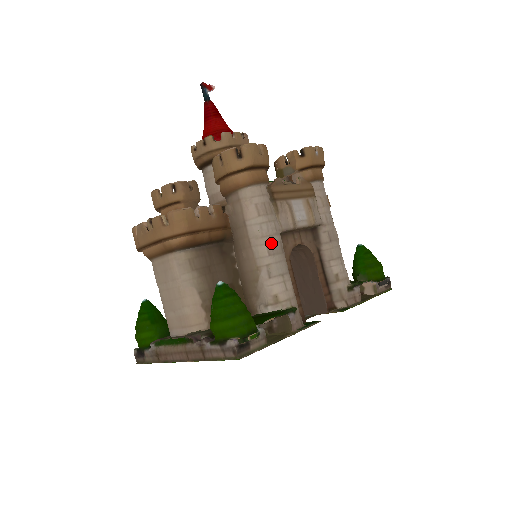
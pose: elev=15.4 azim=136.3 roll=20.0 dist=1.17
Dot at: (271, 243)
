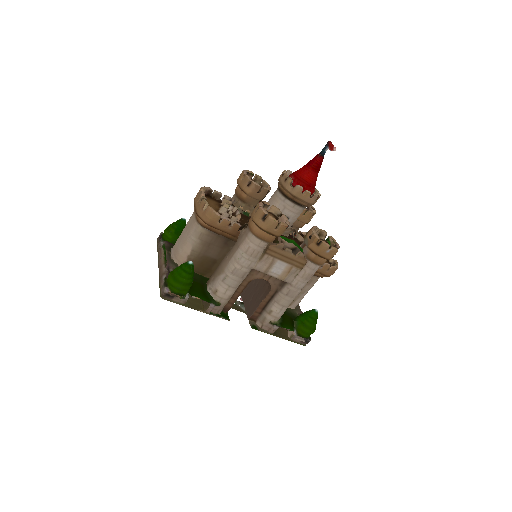
Dot at: (238, 269)
